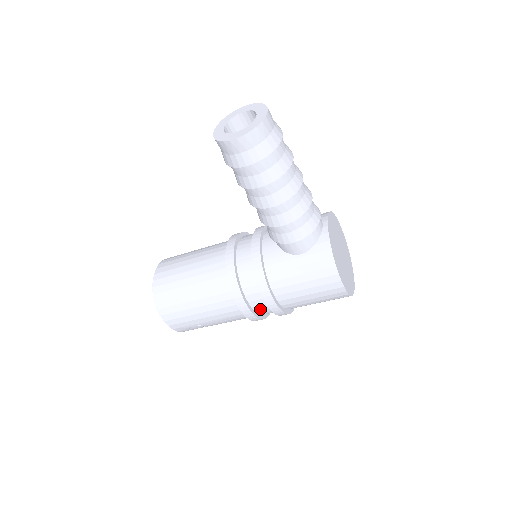
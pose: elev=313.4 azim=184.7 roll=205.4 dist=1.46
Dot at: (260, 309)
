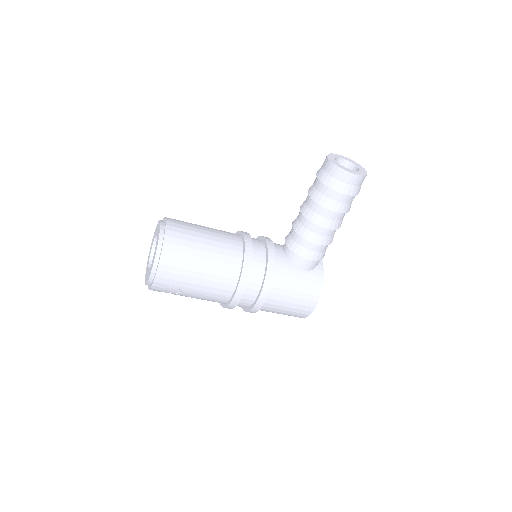
Dot at: (245, 298)
